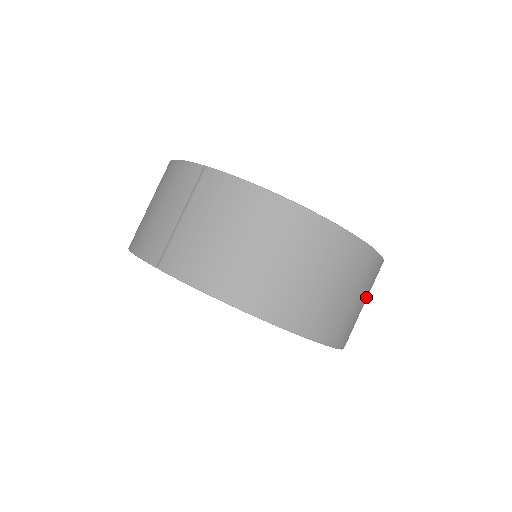
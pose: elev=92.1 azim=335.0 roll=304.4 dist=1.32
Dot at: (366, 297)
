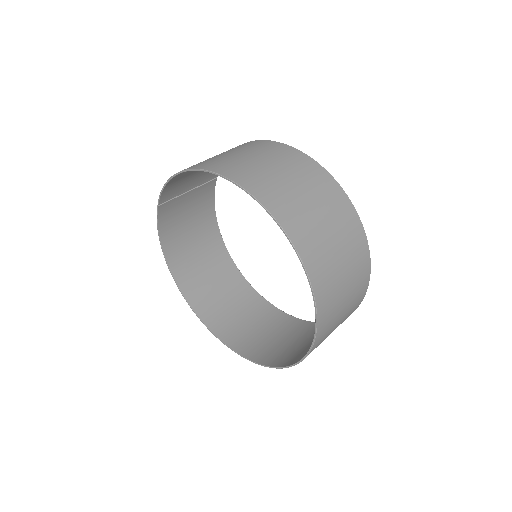
Dot at: (317, 202)
